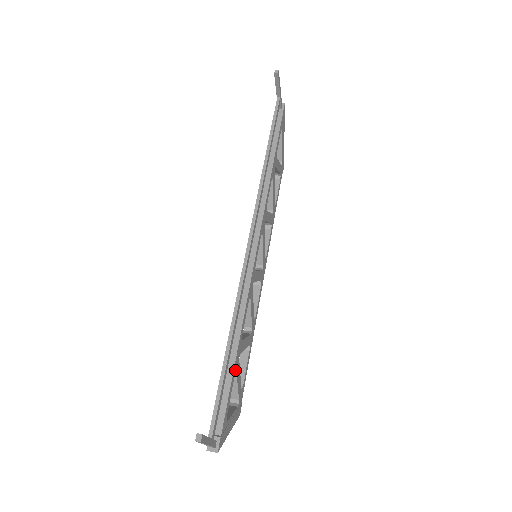
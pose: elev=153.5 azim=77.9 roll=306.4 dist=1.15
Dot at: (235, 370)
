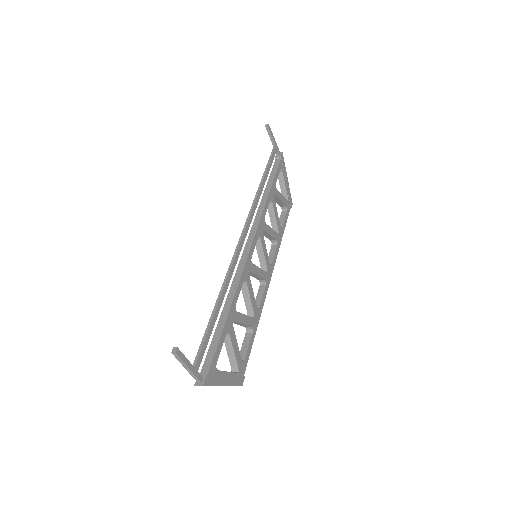
Dot at: (227, 330)
